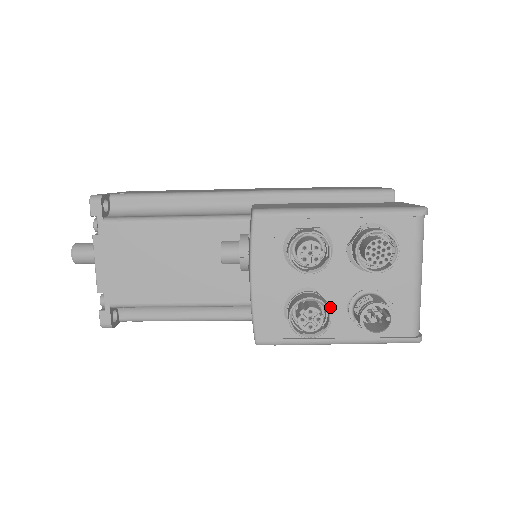
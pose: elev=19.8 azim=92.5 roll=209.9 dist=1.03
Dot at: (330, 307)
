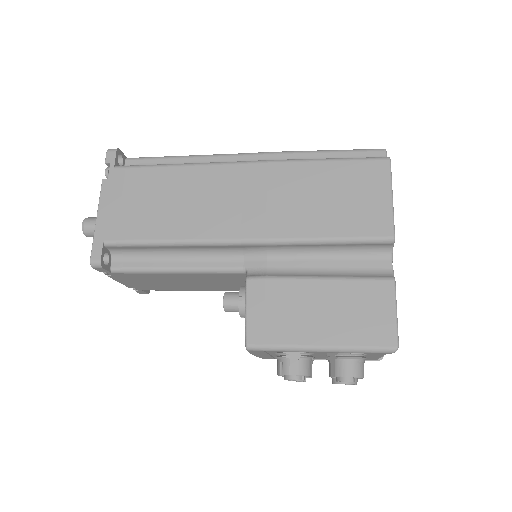
Dot at: (313, 360)
